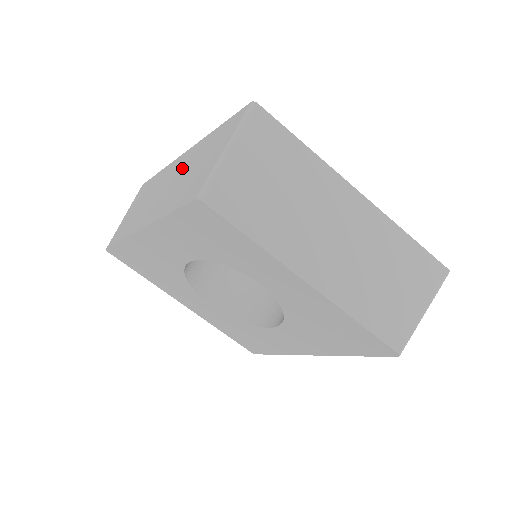
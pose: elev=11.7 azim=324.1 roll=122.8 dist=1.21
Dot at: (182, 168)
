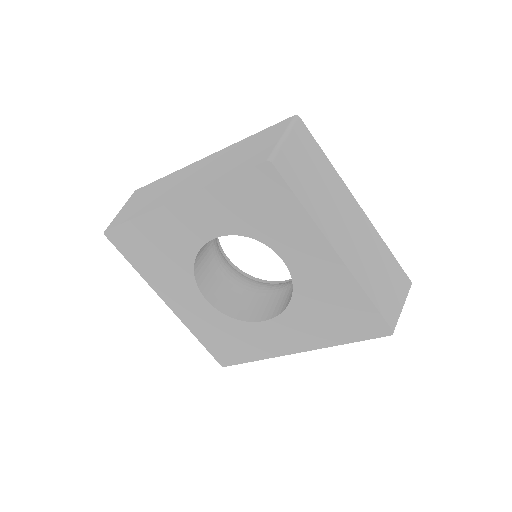
Dot at: (214, 162)
